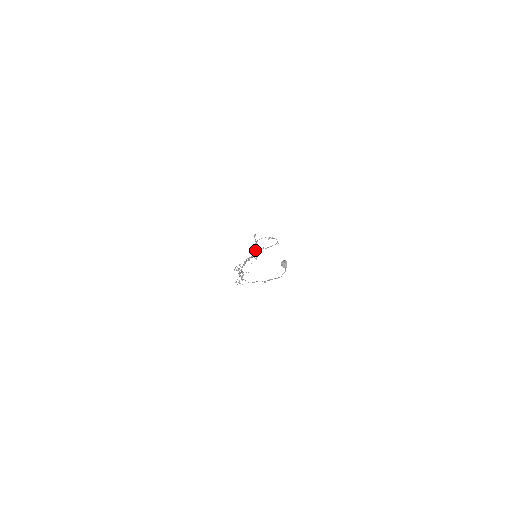
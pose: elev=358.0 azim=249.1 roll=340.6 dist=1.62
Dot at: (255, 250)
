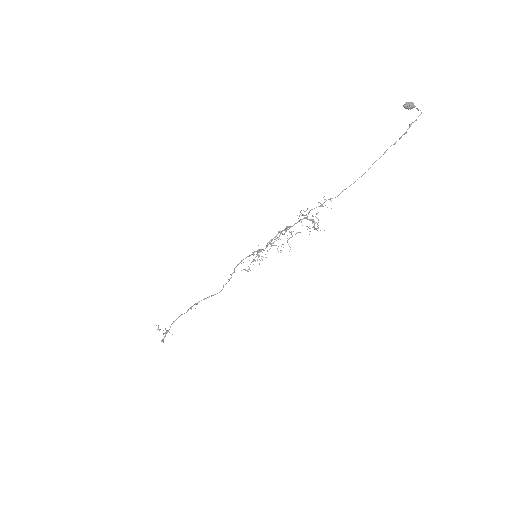
Dot at: (241, 260)
